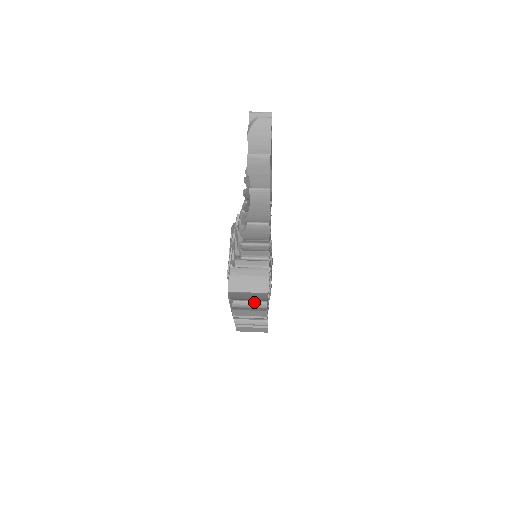
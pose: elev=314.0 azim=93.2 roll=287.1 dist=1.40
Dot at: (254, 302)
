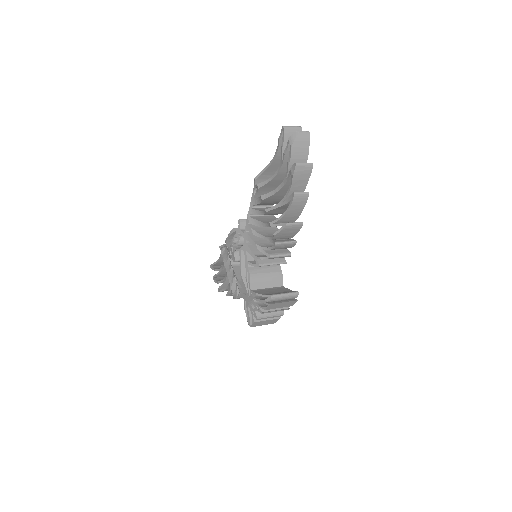
Dot at: (288, 294)
